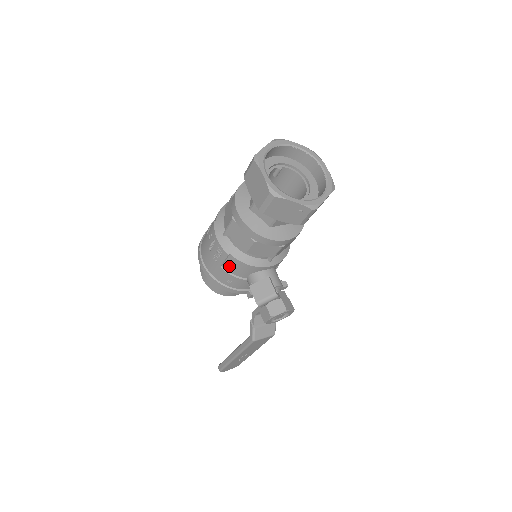
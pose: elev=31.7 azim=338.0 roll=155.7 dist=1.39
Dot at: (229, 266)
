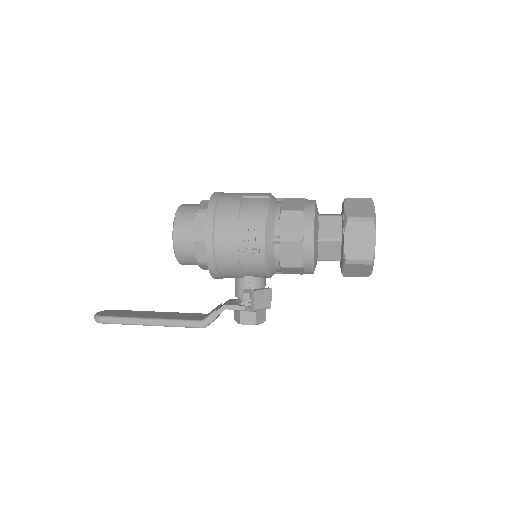
Dot at: (249, 265)
